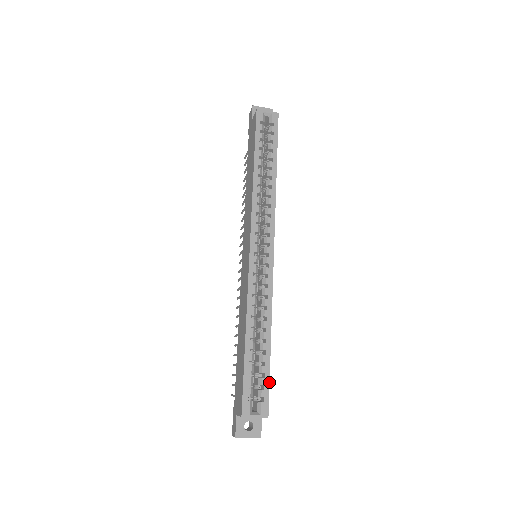
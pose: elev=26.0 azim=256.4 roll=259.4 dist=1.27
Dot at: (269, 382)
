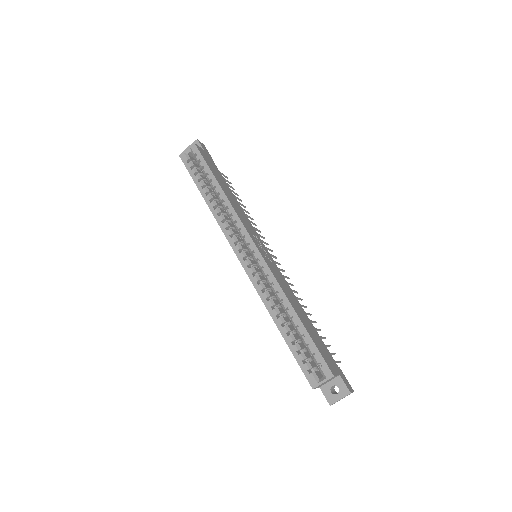
Dot at: (316, 348)
